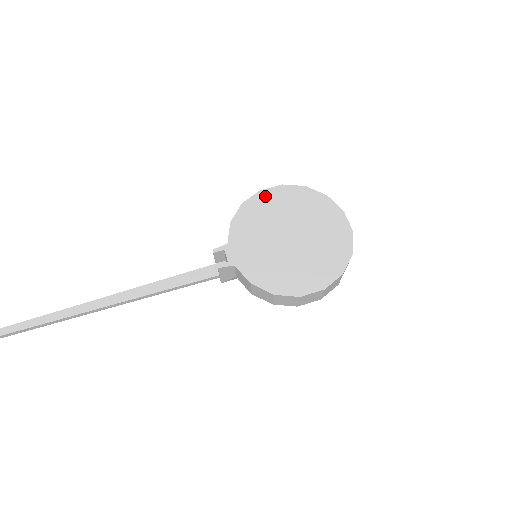
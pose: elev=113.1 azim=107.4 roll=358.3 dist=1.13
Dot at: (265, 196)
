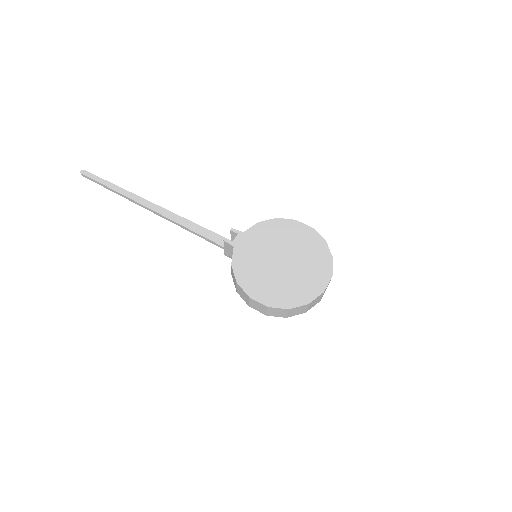
Dot at: (295, 225)
